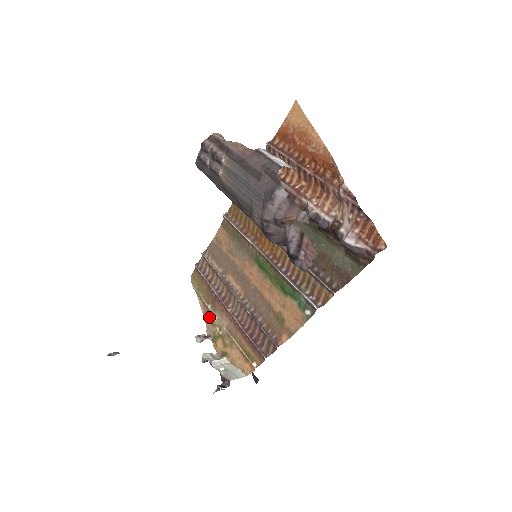
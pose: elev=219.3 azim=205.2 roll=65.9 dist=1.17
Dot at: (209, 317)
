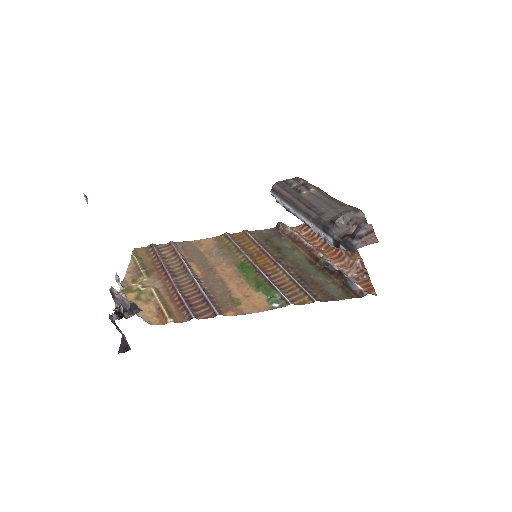
Dot at: (134, 276)
